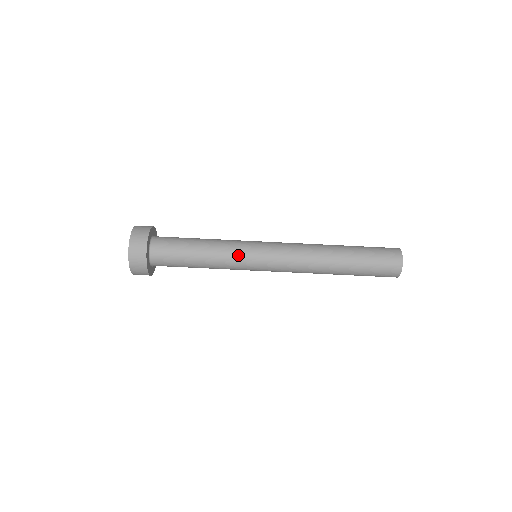
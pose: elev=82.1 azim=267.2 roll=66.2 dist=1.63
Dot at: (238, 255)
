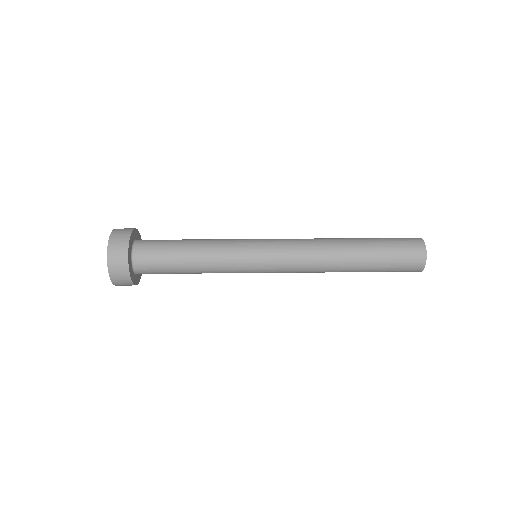
Dot at: (235, 247)
